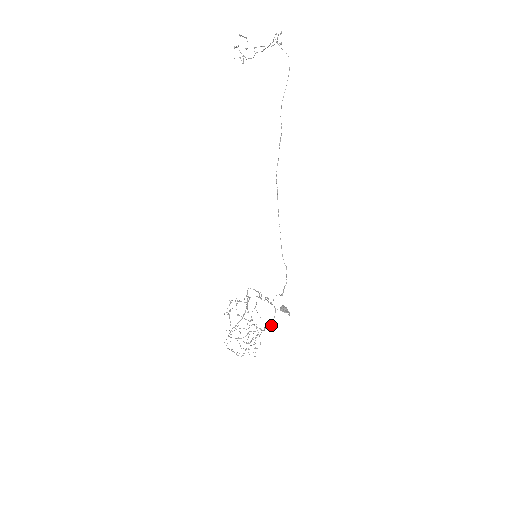
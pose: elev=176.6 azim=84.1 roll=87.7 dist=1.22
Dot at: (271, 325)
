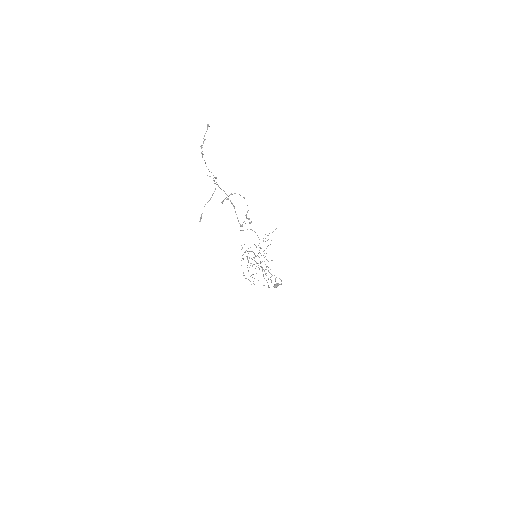
Dot at: (268, 287)
